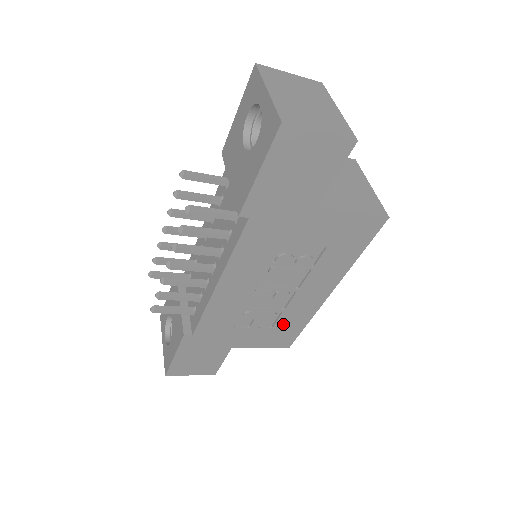
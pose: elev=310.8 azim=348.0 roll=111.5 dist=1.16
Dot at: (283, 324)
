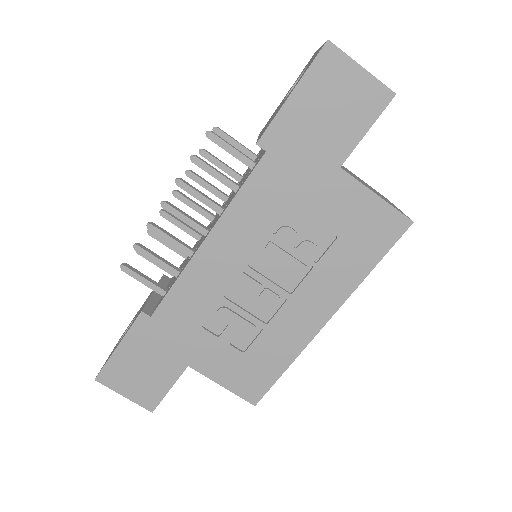
Dot at: (259, 352)
